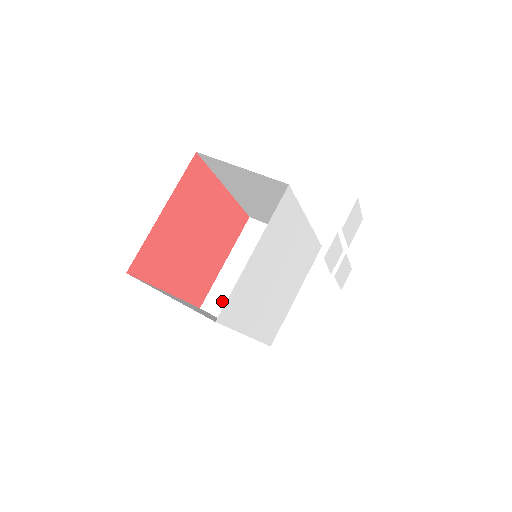
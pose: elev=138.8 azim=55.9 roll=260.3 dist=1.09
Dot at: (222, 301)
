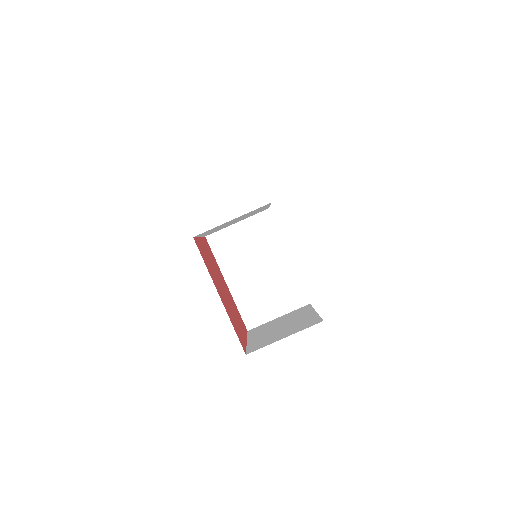
Dot at: occluded
